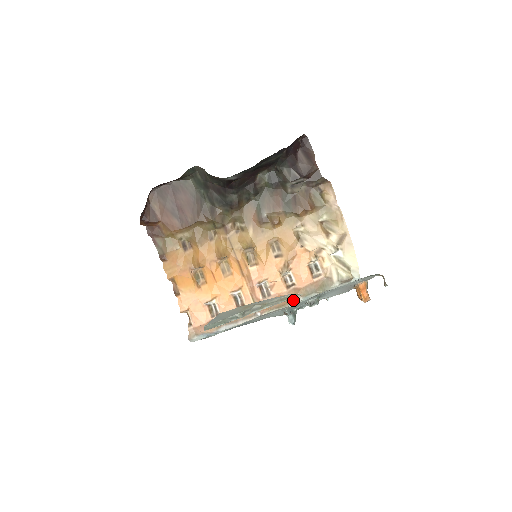
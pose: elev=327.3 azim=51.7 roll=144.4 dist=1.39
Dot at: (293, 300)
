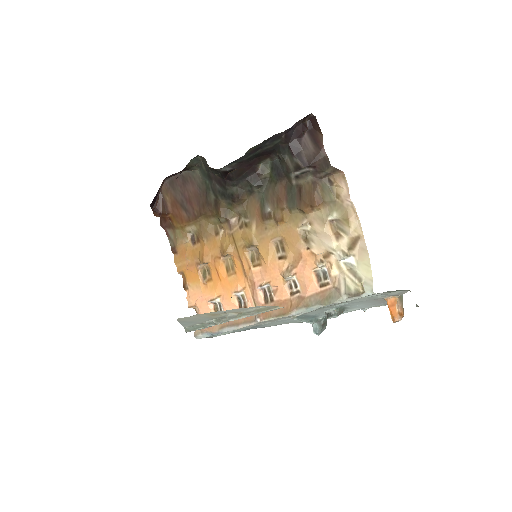
Dot at: (295, 310)
